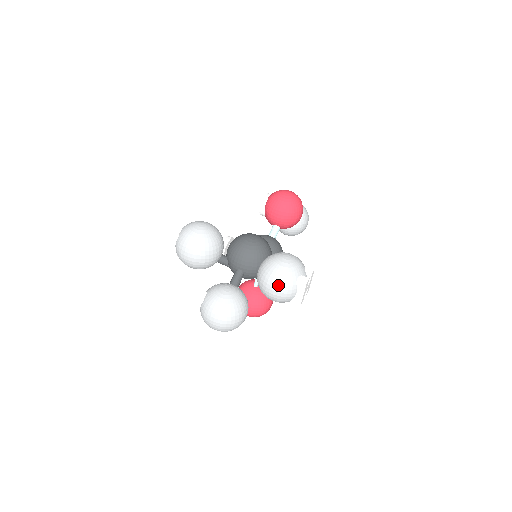
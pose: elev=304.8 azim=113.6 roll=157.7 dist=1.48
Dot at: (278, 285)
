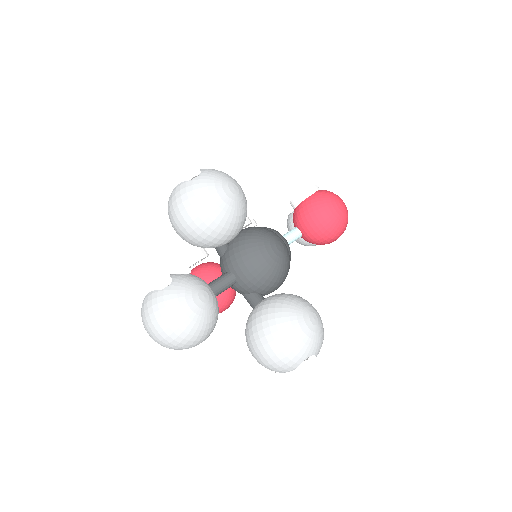
Dot at: (279, 350)
